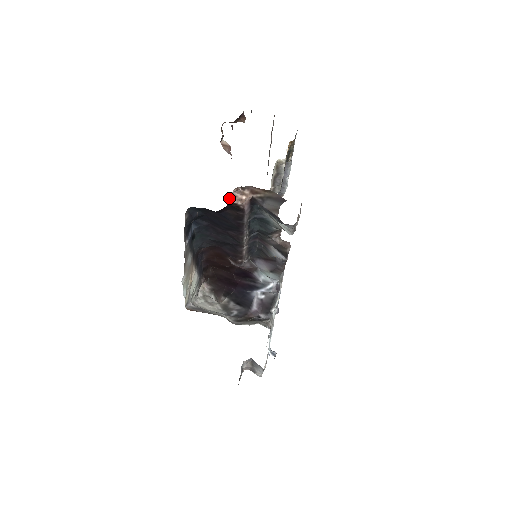
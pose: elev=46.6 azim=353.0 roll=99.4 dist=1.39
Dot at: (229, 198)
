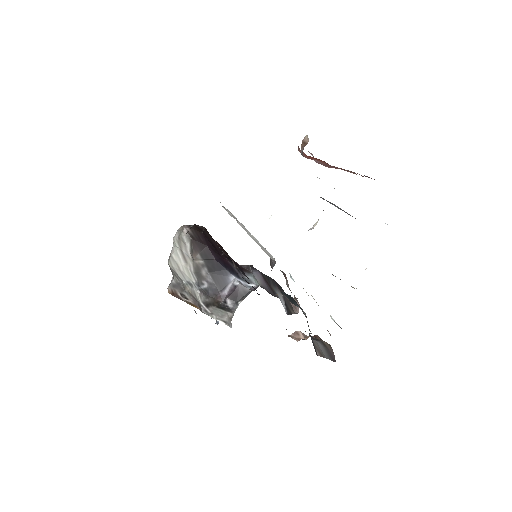
Dot at: (292, 335)
